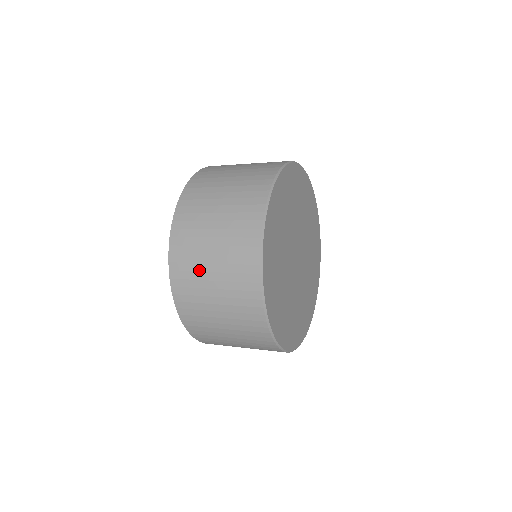
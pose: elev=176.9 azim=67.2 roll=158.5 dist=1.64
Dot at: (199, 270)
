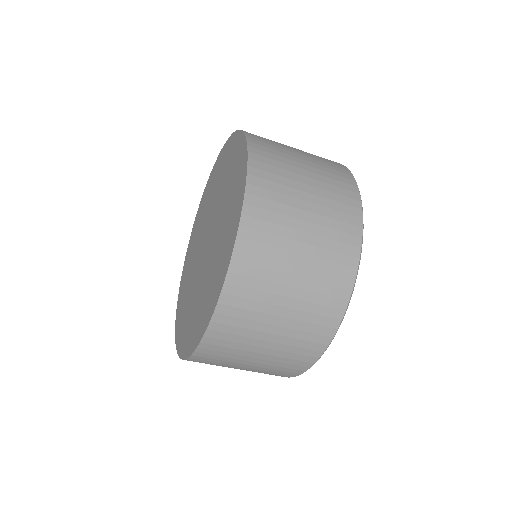
Dot at: occluded
